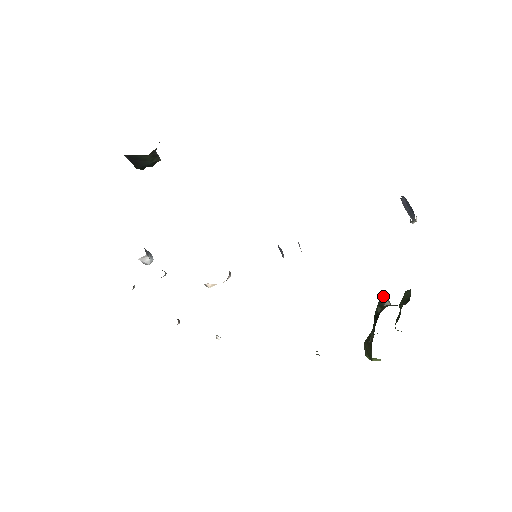
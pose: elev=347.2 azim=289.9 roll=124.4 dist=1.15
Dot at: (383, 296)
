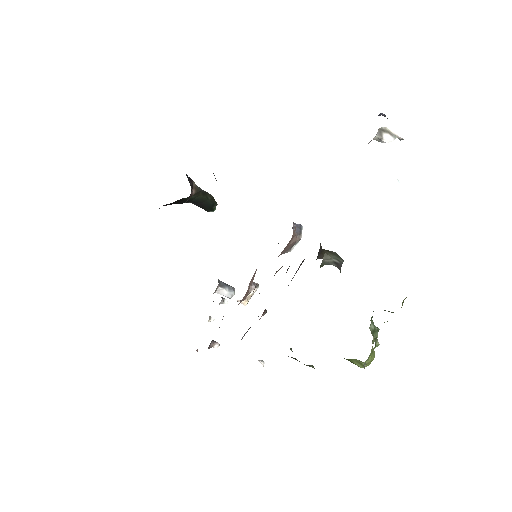
Dot at: (320, 255)
